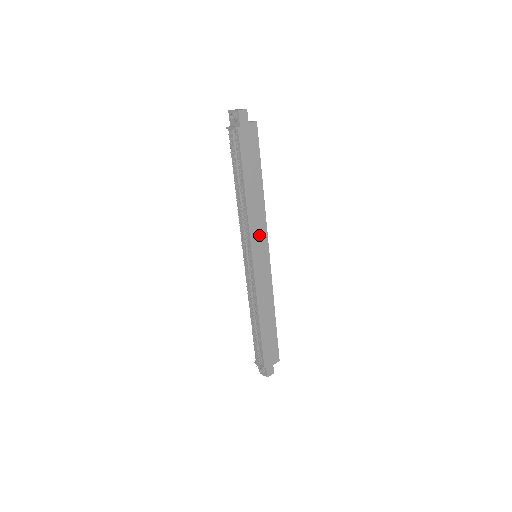
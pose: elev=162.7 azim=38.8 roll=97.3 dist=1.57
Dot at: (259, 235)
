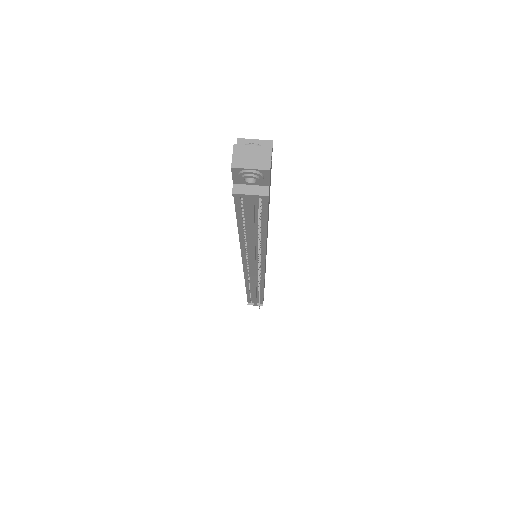
Dot at: occluded
